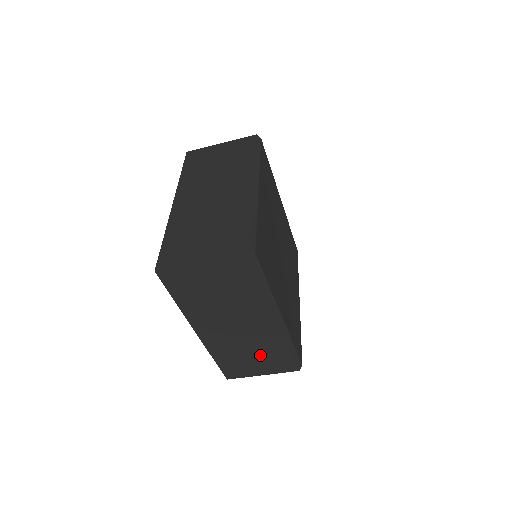
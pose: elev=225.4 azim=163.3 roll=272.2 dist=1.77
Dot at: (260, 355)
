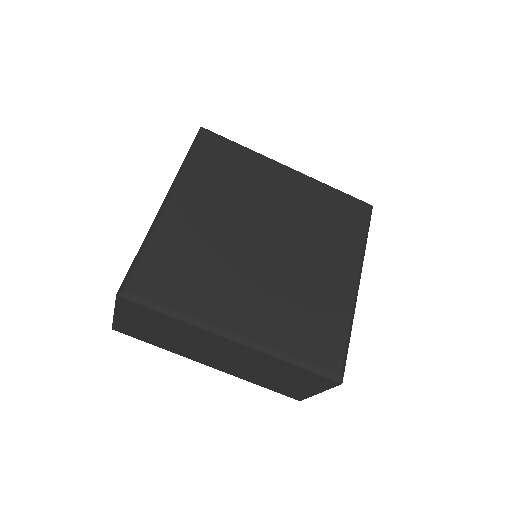
Dot at: (281, 375)
